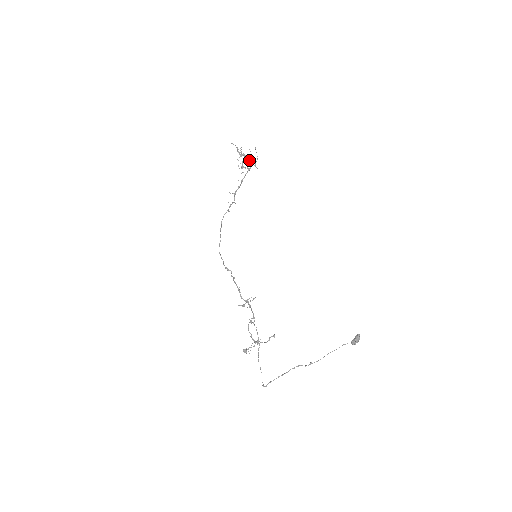
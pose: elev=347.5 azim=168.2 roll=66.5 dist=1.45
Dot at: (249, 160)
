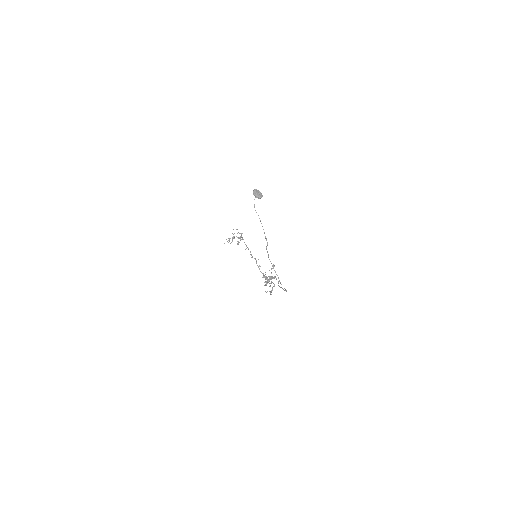
Dot at: (236, 236)
